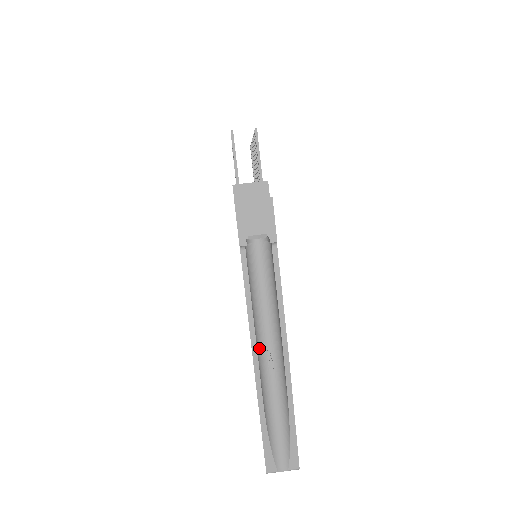
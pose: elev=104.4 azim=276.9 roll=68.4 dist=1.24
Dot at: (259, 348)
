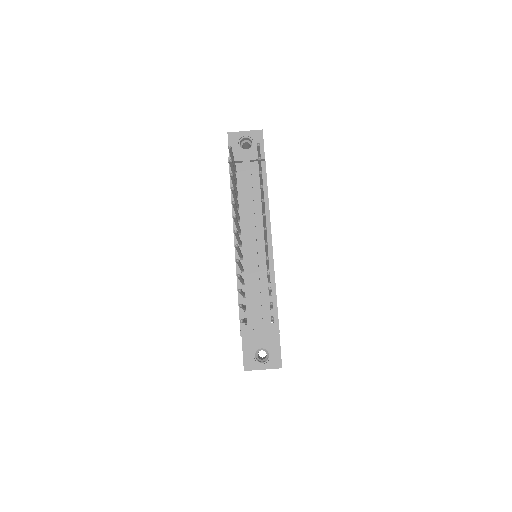
Dot at: occluded
